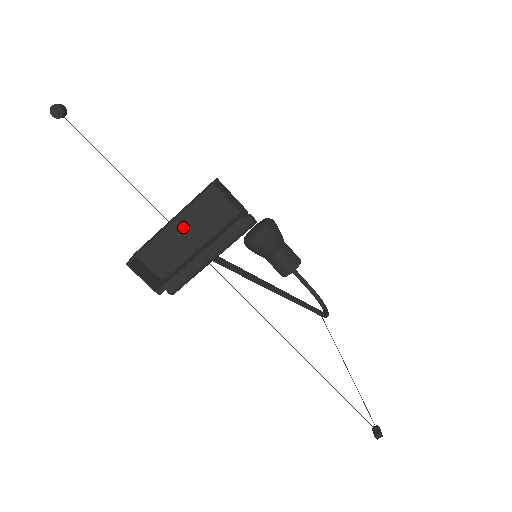
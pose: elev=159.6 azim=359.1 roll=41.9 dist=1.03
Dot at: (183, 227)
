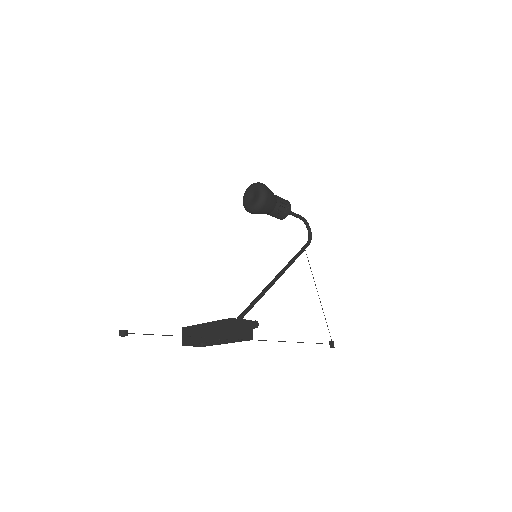
Dot at: occluded
